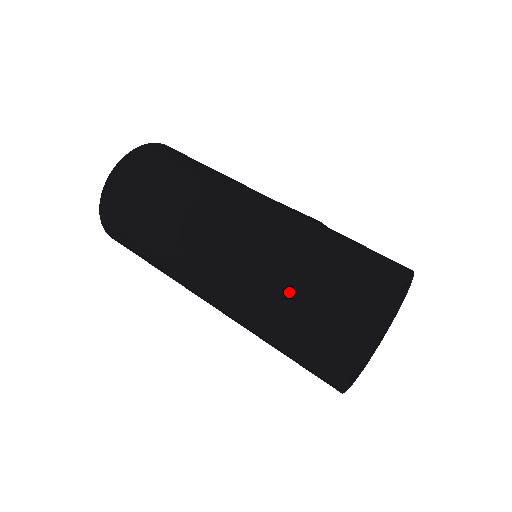
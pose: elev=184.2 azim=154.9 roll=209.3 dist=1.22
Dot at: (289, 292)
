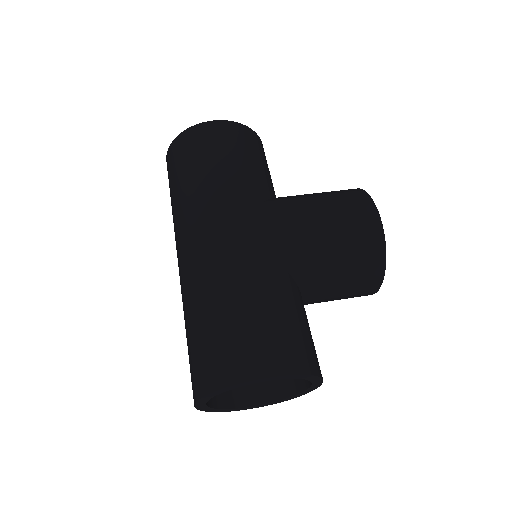
Dot at: (186, 335)
